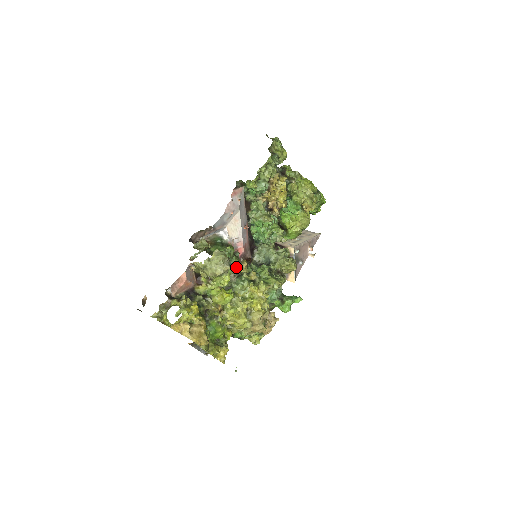
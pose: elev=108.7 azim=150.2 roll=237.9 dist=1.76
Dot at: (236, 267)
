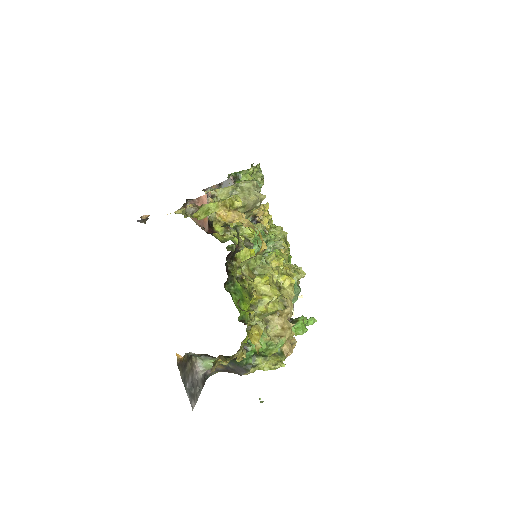
Dot at: occluded
